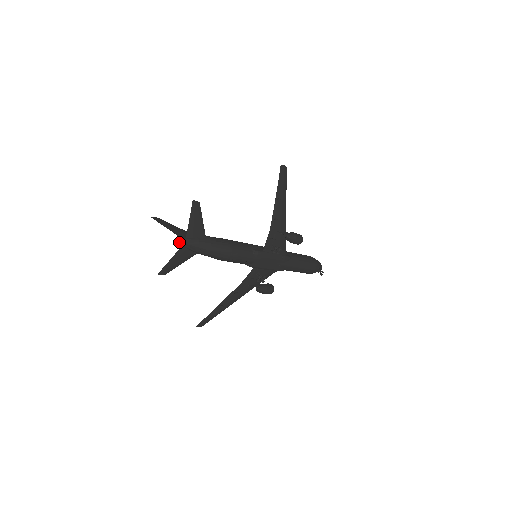
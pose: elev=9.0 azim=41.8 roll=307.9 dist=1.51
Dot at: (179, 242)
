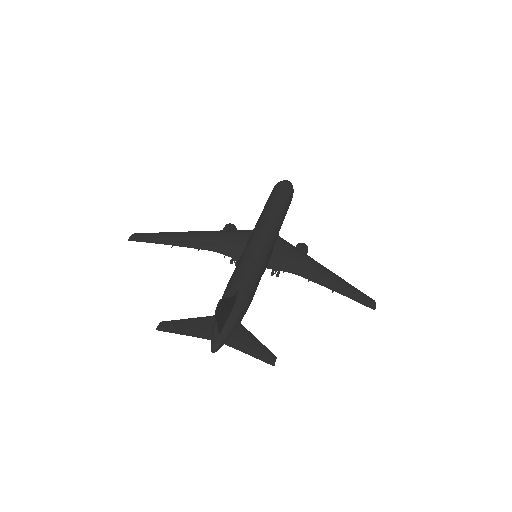
Dot at: (214, 351)
